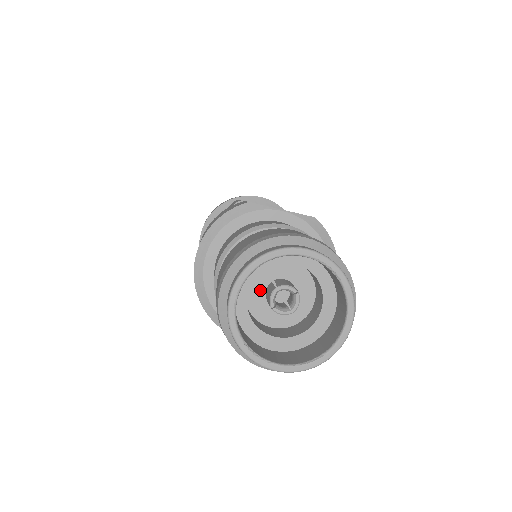
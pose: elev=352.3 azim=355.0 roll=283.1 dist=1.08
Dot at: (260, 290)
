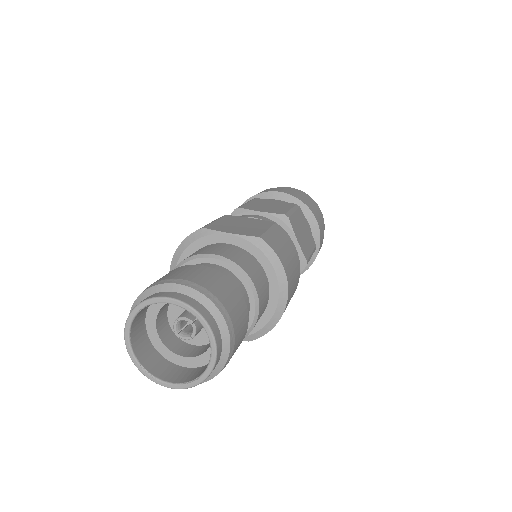
Dot at: (178, 316)
